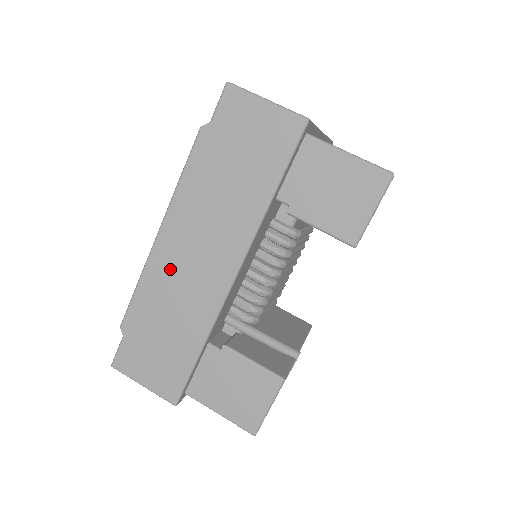
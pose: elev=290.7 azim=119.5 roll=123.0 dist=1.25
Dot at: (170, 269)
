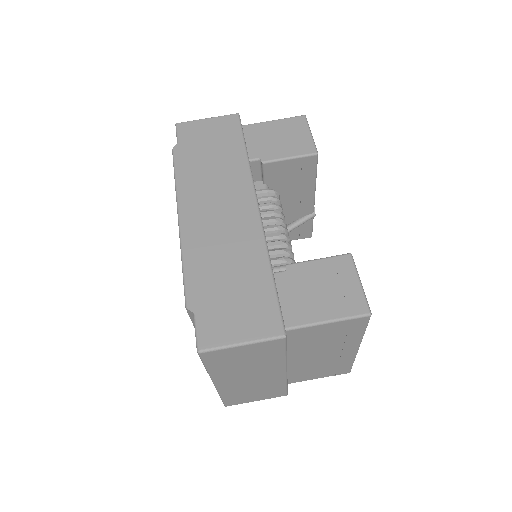
Dot at: (204, 234)
